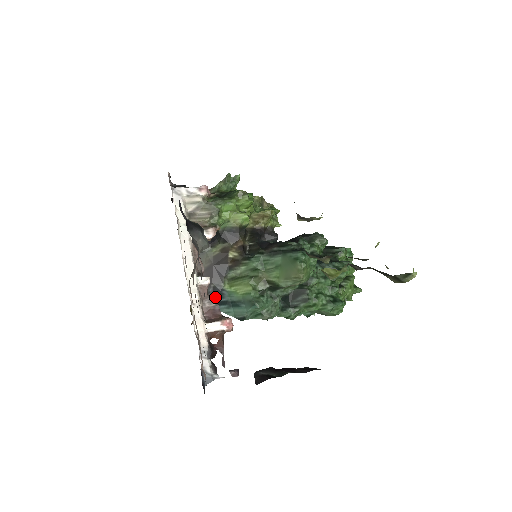
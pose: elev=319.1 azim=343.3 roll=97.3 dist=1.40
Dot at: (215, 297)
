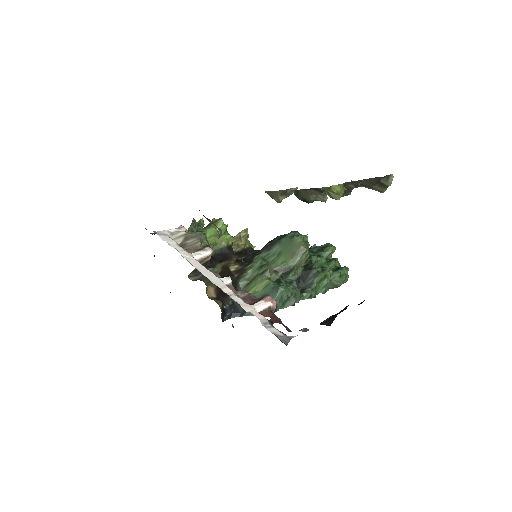
Dot at: (238, 307)
